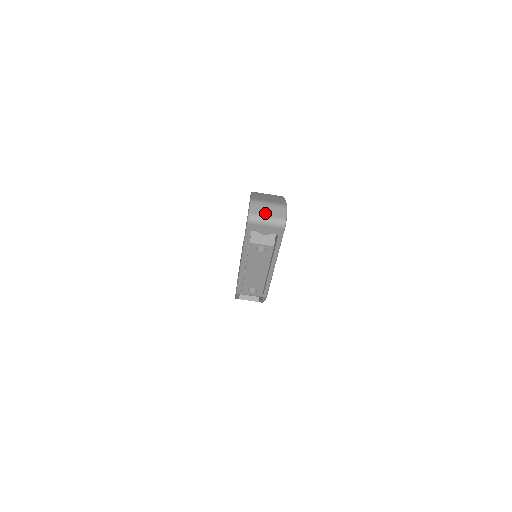
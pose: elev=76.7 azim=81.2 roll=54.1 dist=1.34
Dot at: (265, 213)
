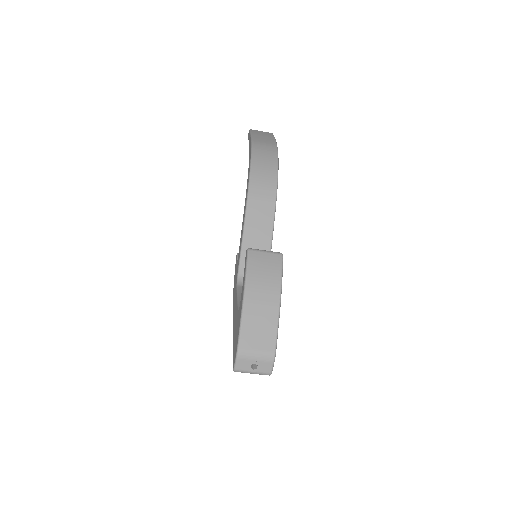
Dot at: (251, 369)
